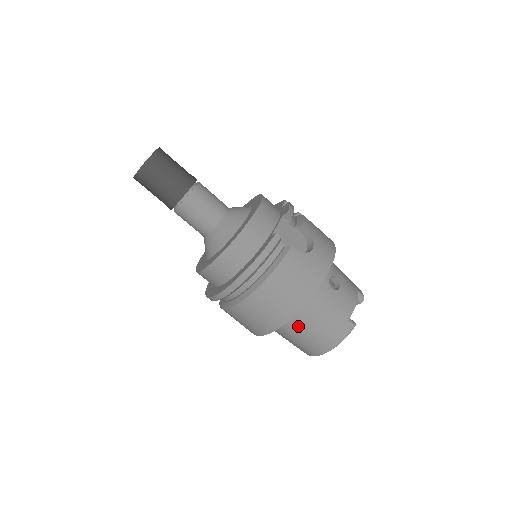
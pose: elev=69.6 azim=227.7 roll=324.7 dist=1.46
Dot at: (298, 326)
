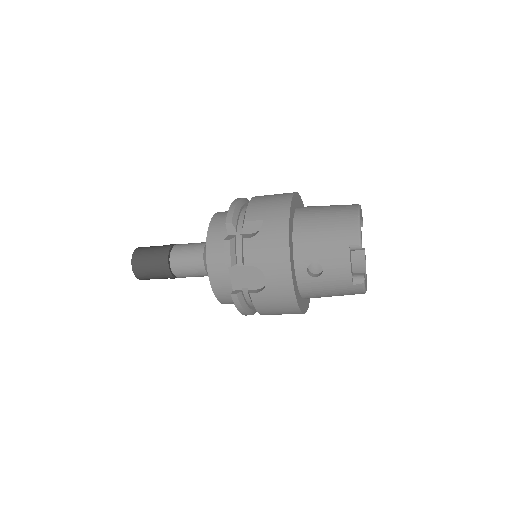
Dot at: occluded
